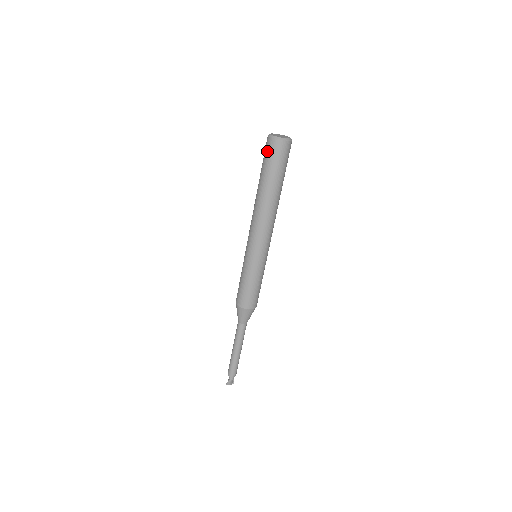
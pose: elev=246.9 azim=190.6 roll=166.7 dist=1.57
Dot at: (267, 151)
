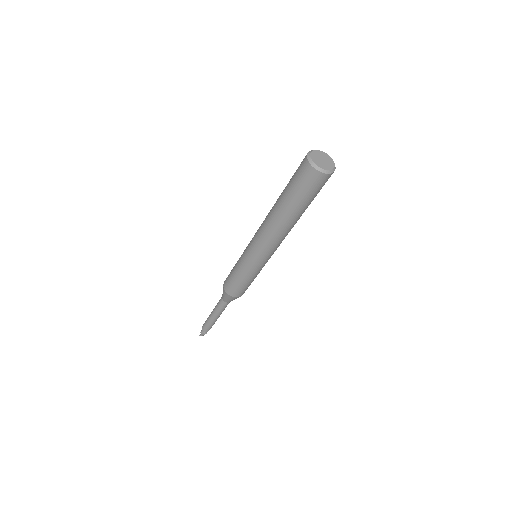
Dot at: (305, 181)
